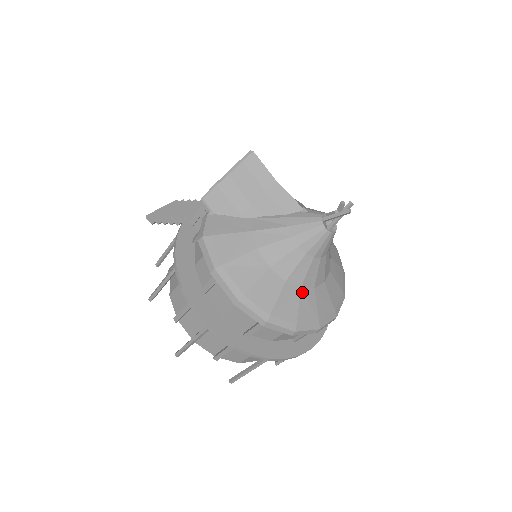
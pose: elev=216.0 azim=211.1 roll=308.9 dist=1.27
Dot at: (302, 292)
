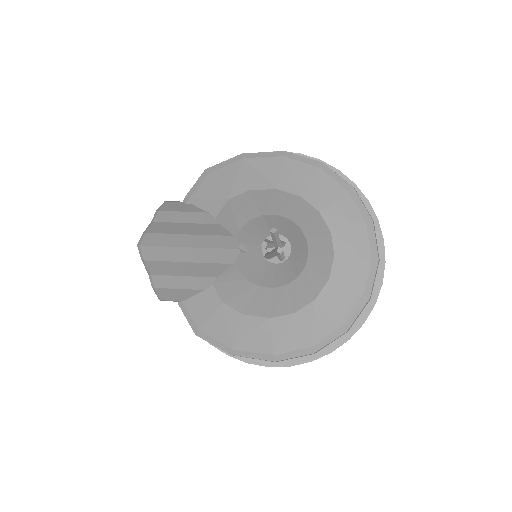
Dot at: (320, 300)
